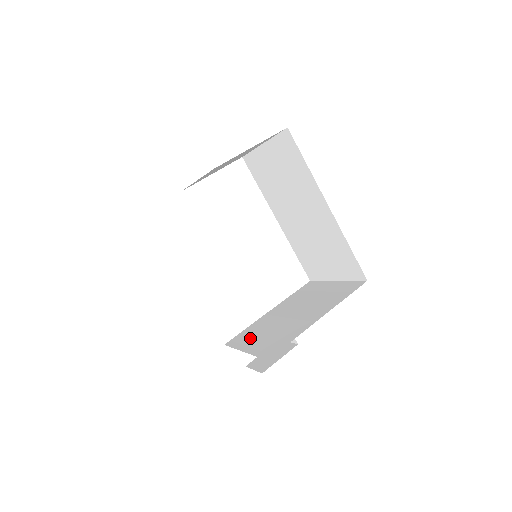
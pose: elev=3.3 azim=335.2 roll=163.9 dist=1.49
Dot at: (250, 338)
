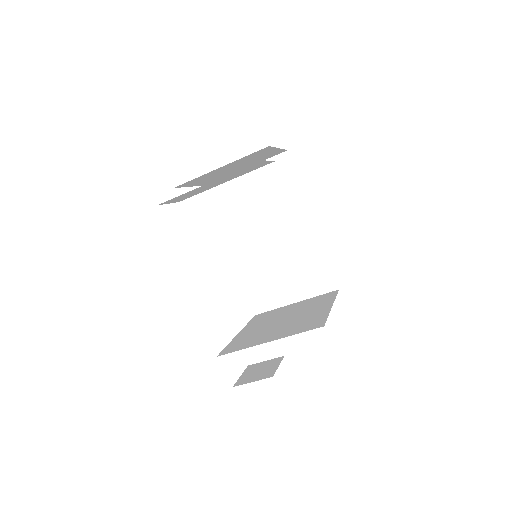
Dot at: (255, 340)
